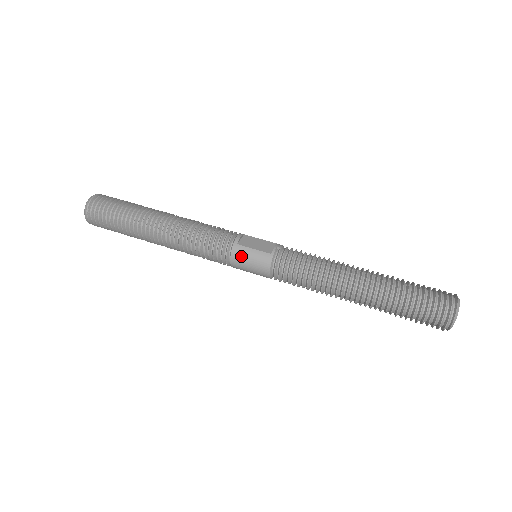
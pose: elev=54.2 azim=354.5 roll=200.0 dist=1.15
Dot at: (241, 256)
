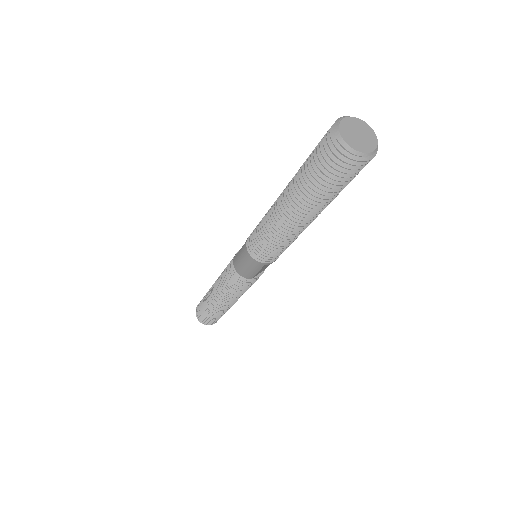
Dot at: (237, 262)
